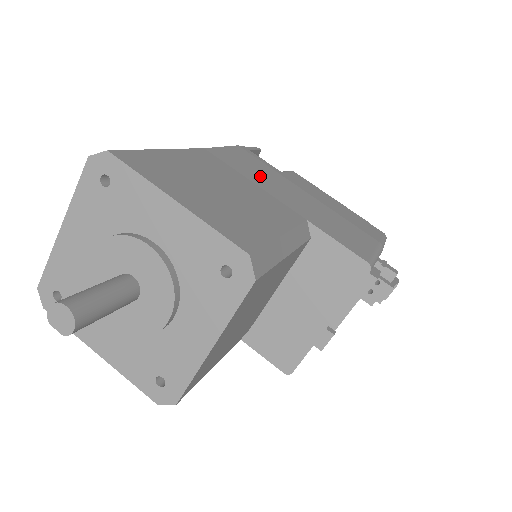
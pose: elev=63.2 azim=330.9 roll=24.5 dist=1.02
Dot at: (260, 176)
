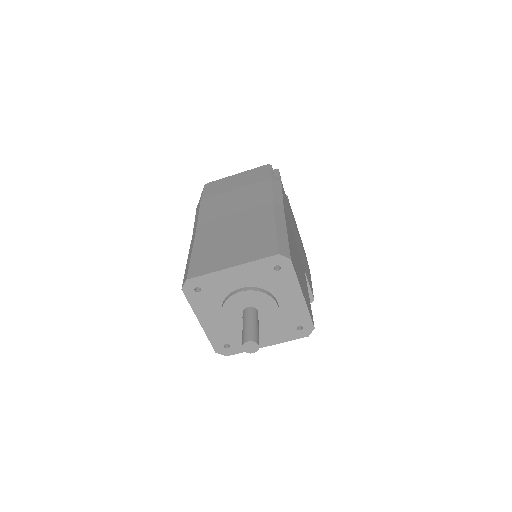
Dot at: (292, 226)
